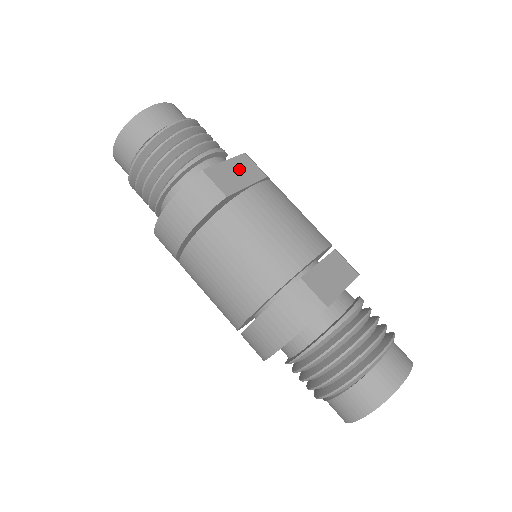
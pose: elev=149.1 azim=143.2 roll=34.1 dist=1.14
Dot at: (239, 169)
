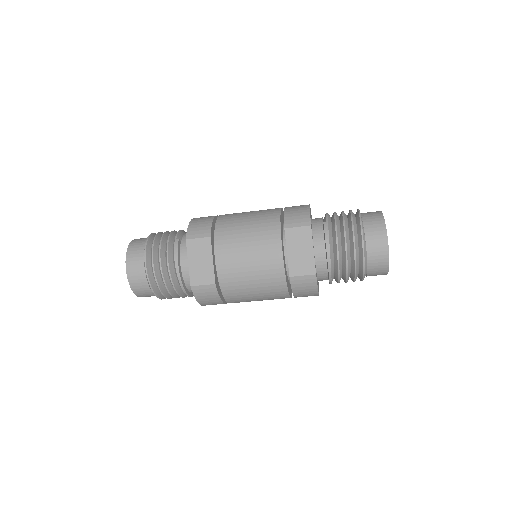
Dot at: (198, 256)
